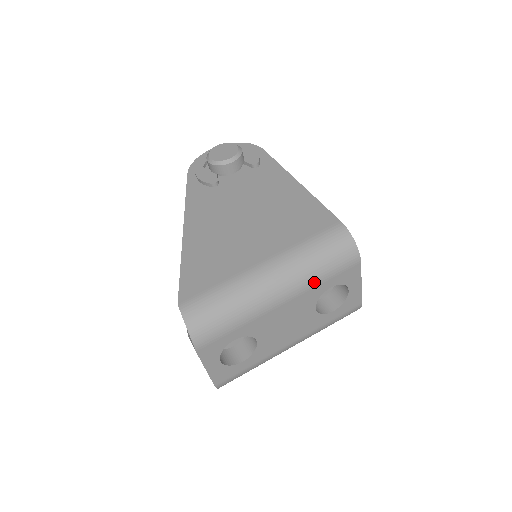
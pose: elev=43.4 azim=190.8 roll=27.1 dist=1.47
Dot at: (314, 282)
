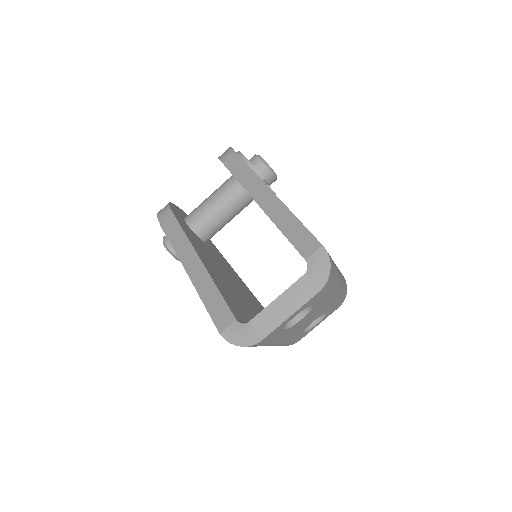
Dot at: (337, 300)
